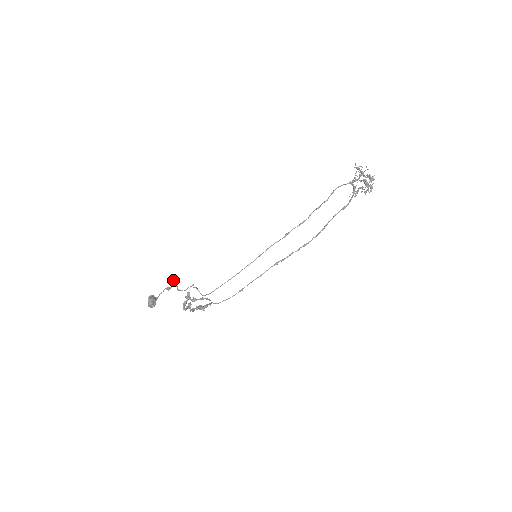
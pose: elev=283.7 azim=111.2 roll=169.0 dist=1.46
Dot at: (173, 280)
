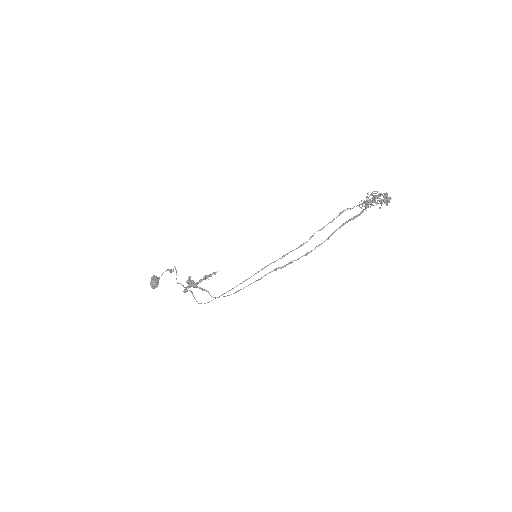
Dot at: (174, 266)
